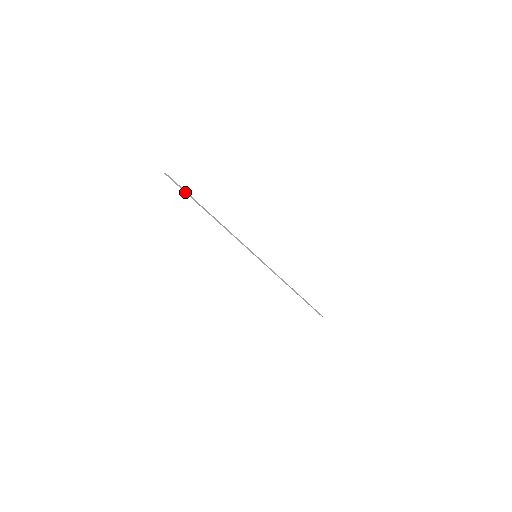
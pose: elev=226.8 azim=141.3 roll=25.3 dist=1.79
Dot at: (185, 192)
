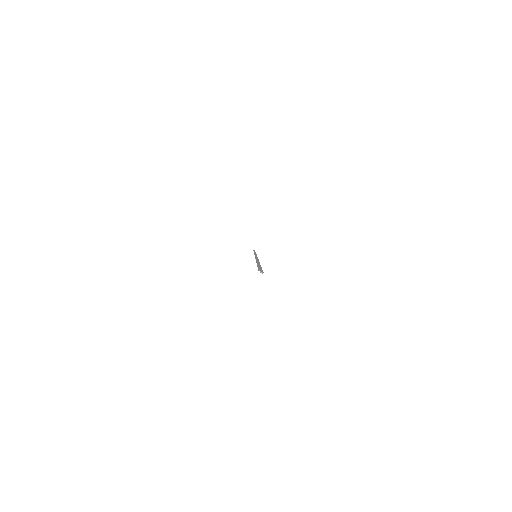
Dot at: occluded
